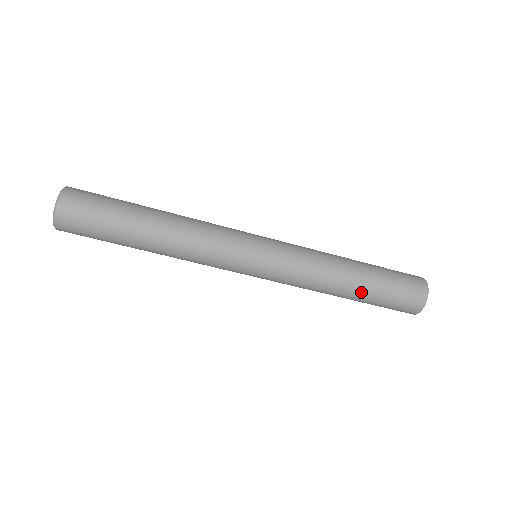
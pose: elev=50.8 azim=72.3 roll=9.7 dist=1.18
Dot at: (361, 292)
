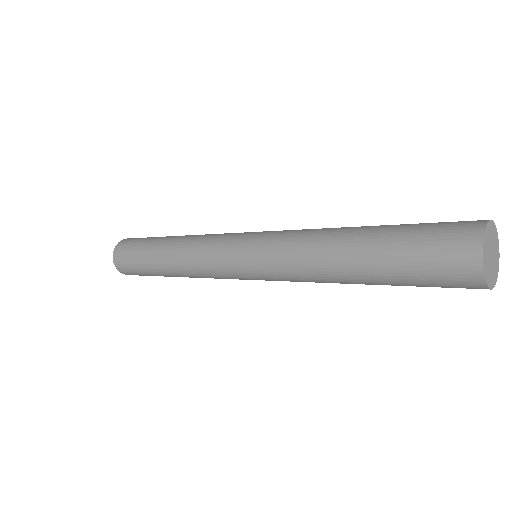
Dot at: (368, 276)
